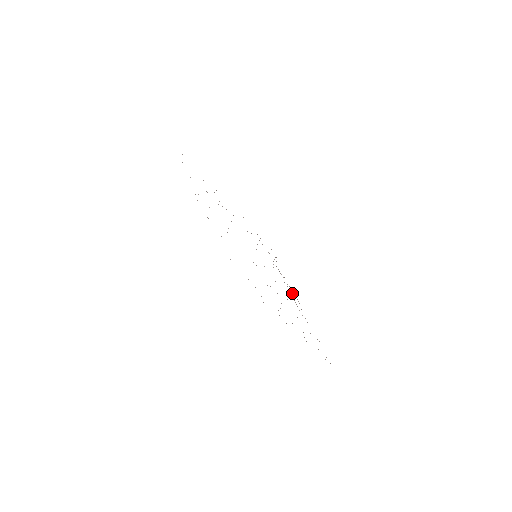
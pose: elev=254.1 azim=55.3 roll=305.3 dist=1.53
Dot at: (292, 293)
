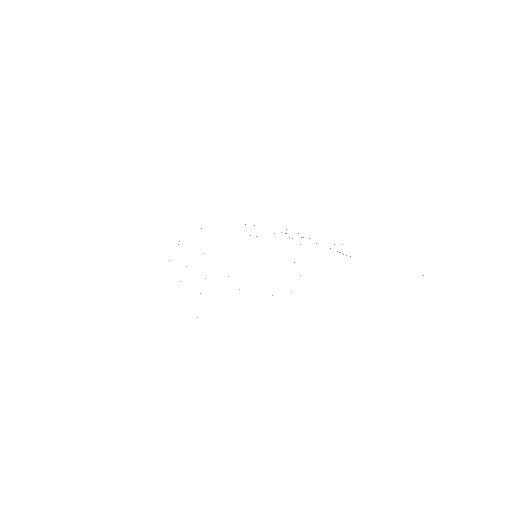
Dot at: occluded
